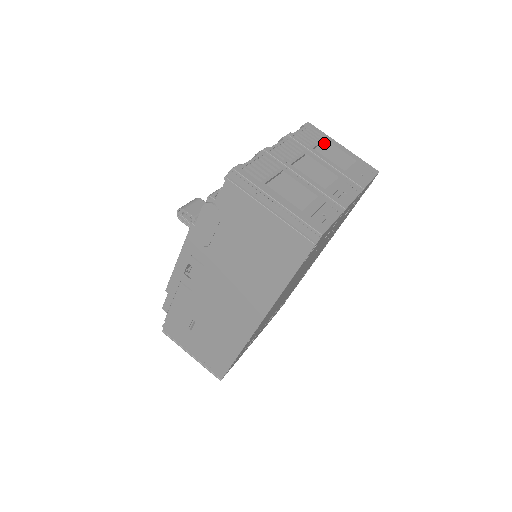
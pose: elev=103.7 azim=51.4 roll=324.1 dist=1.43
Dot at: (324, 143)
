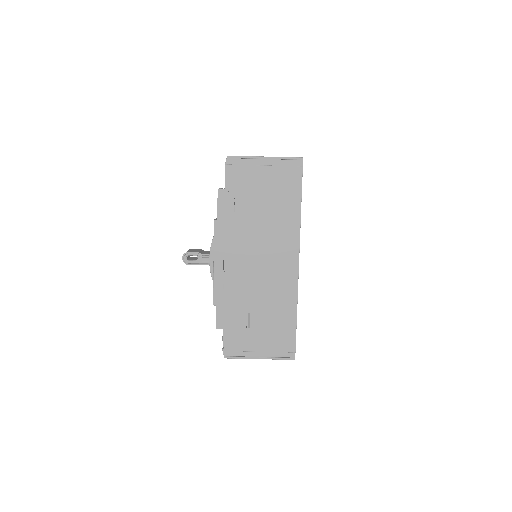
Dot at: occluded
